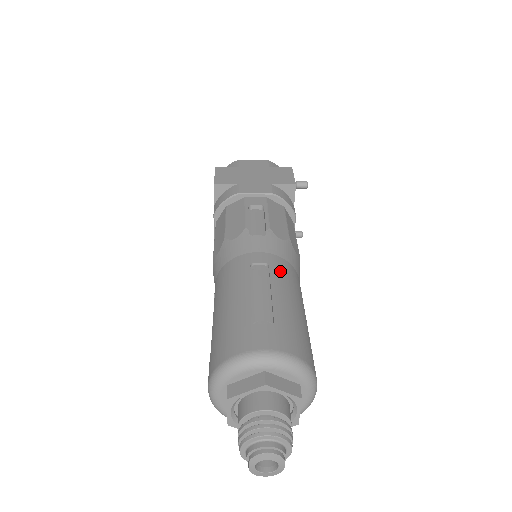
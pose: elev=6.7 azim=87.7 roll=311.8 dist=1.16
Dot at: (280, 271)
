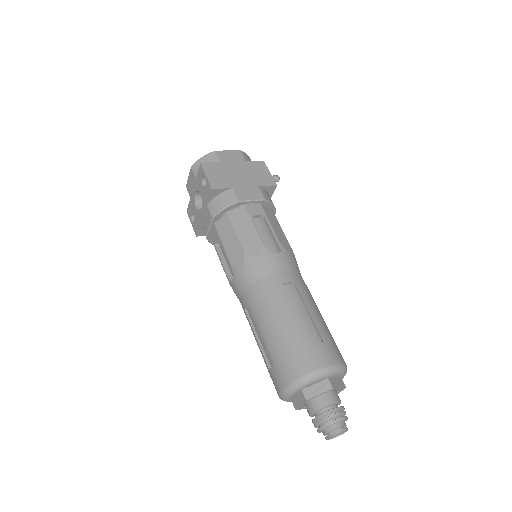
Dot at: (303, 287)
